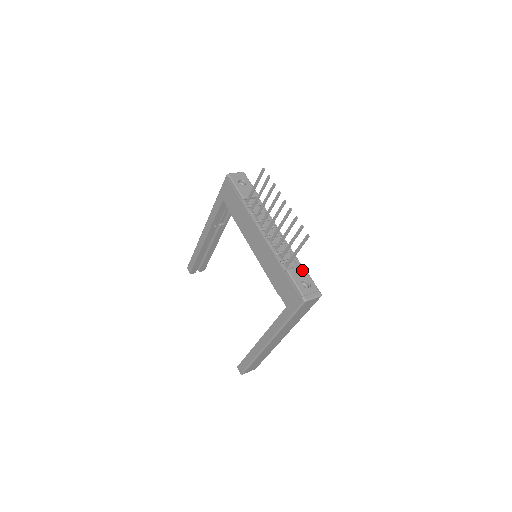
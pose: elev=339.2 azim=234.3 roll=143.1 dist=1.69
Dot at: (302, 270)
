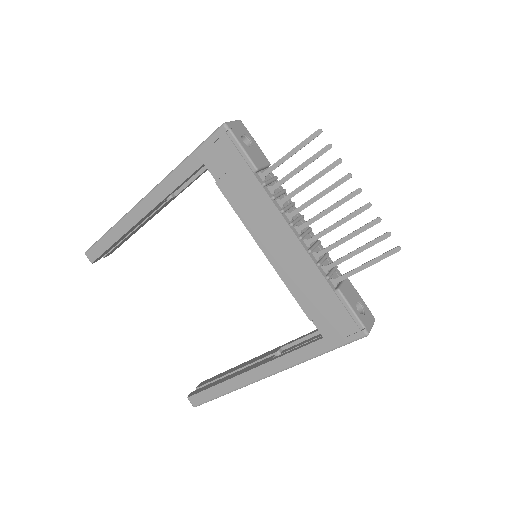
Dot at: (350, 286)
